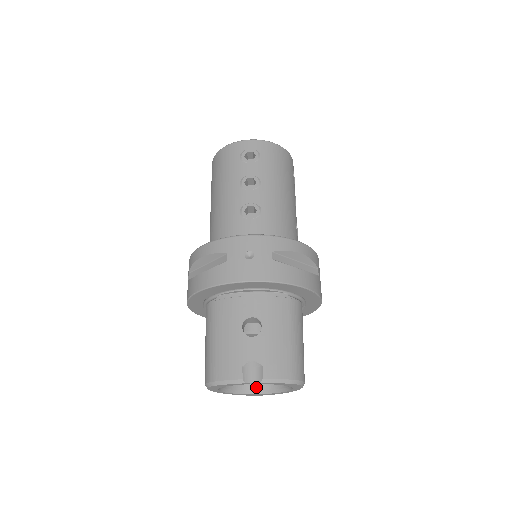
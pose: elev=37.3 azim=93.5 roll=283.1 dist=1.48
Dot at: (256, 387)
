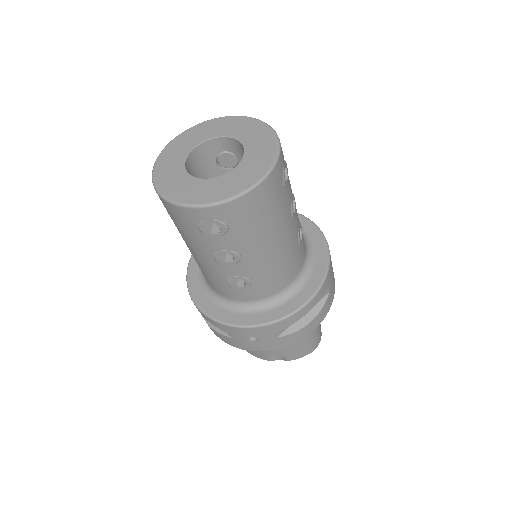
Dot at: occluded
